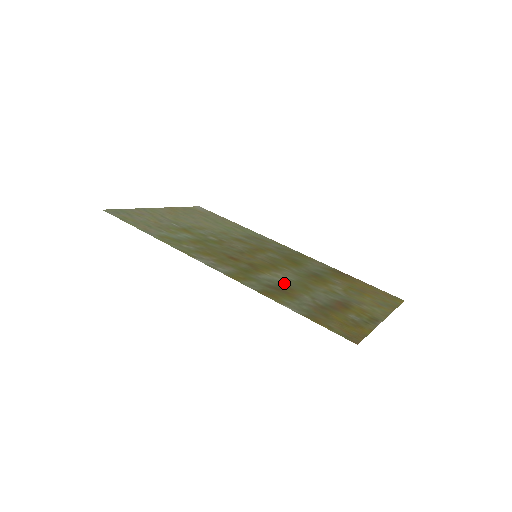
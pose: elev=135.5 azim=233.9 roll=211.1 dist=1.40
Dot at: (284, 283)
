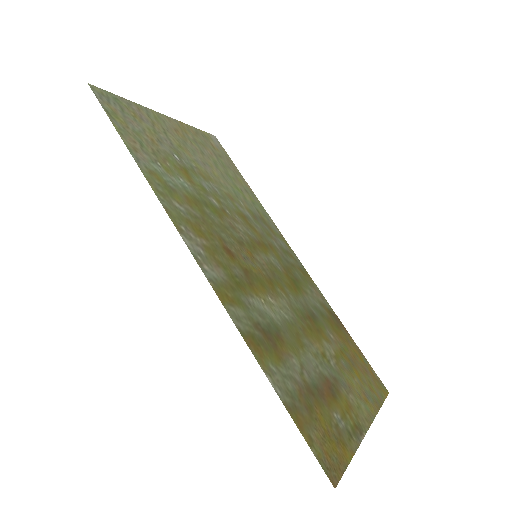
Dot at: (276, 324)
